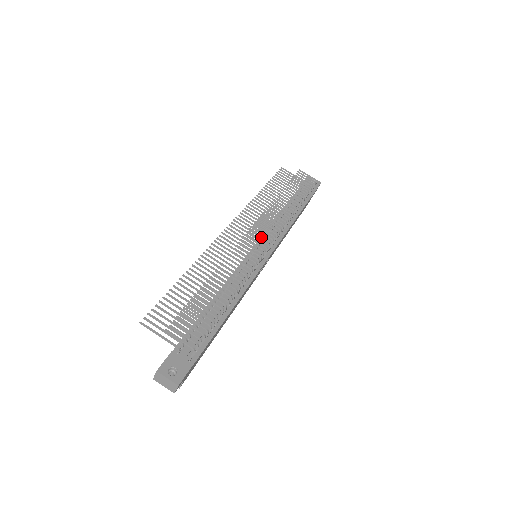
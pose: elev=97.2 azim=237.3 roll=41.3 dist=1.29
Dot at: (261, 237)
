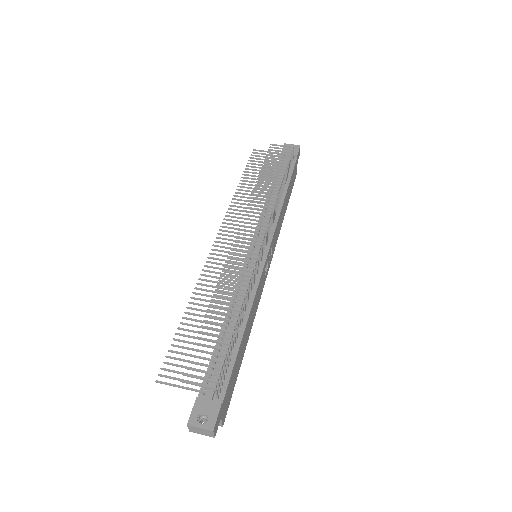
Dot at: occluded
